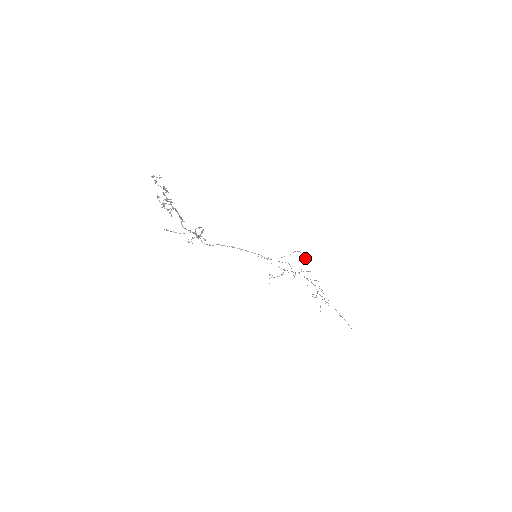
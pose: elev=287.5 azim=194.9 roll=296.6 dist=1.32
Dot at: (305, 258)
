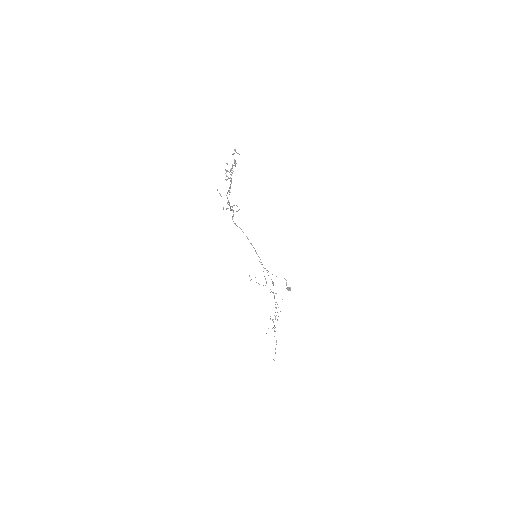
Dot at: (286, 288)
